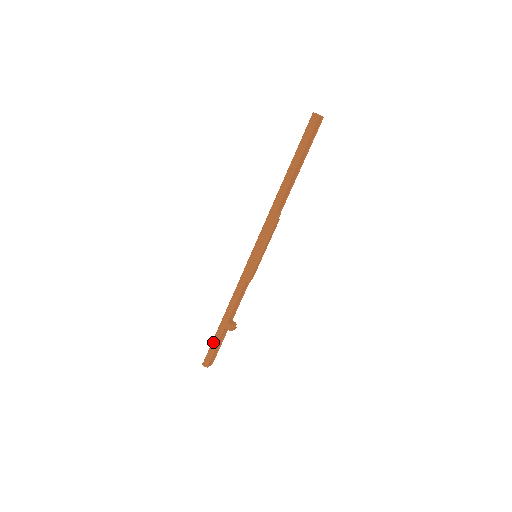
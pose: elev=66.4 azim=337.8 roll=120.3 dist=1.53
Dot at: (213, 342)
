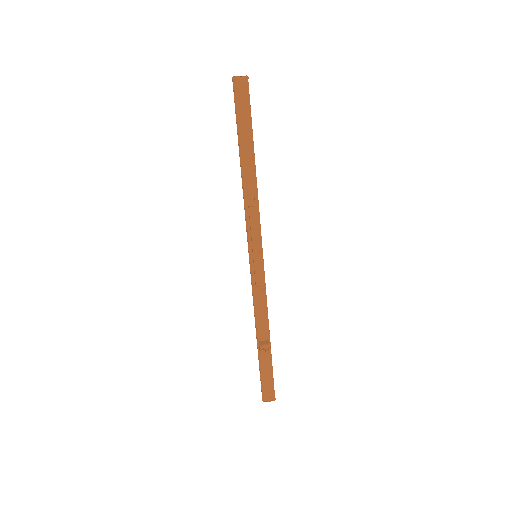
Dot at: (259, 368)
